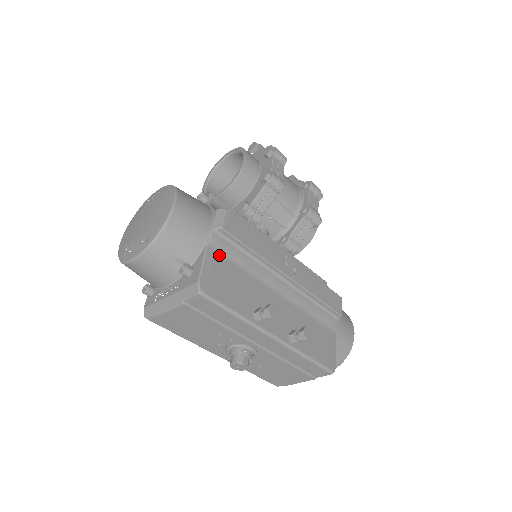
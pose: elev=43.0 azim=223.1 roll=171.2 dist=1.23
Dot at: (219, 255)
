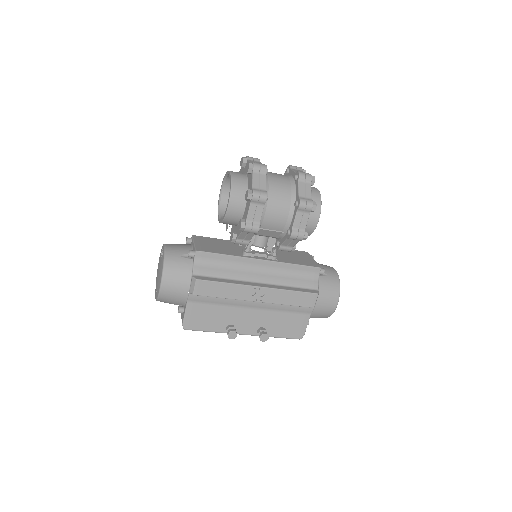
Dot at: (197, 304)
